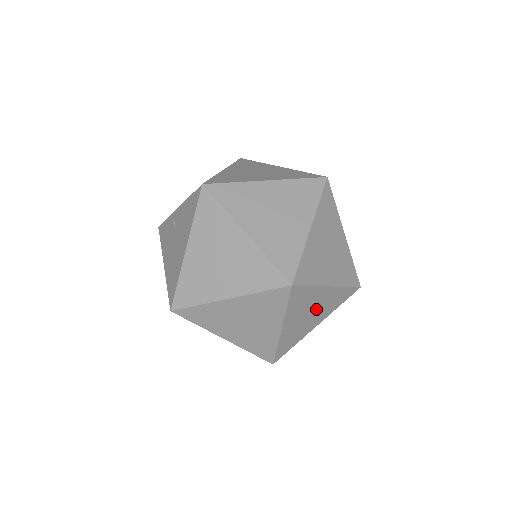
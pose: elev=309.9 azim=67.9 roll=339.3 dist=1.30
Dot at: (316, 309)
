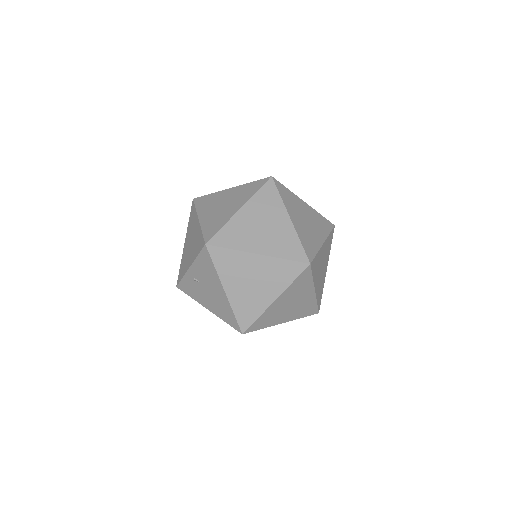
Dot at: (323, 262)
